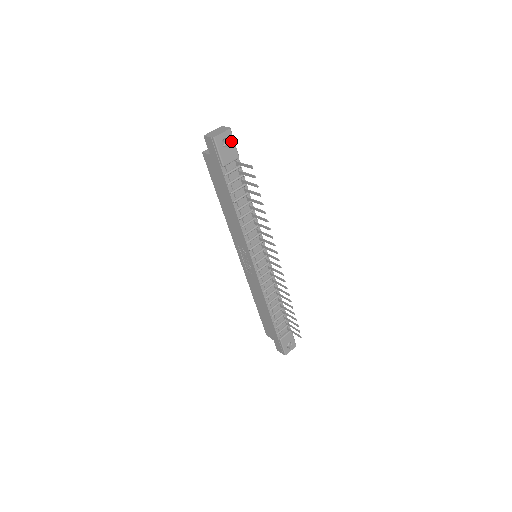
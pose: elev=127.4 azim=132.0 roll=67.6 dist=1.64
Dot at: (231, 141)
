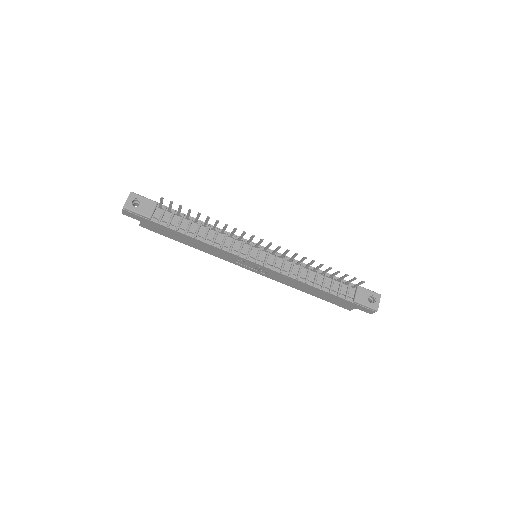
Dot at: (140, 198)
